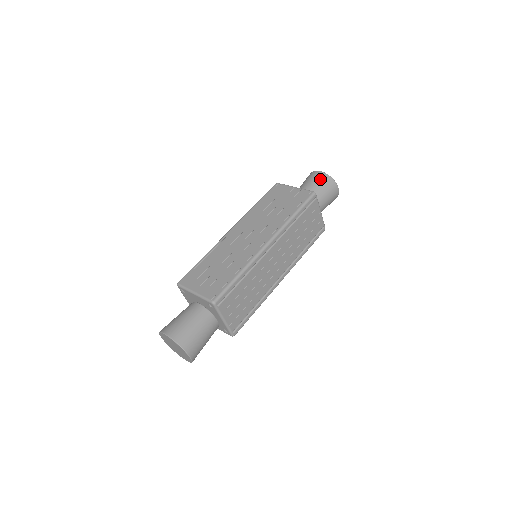
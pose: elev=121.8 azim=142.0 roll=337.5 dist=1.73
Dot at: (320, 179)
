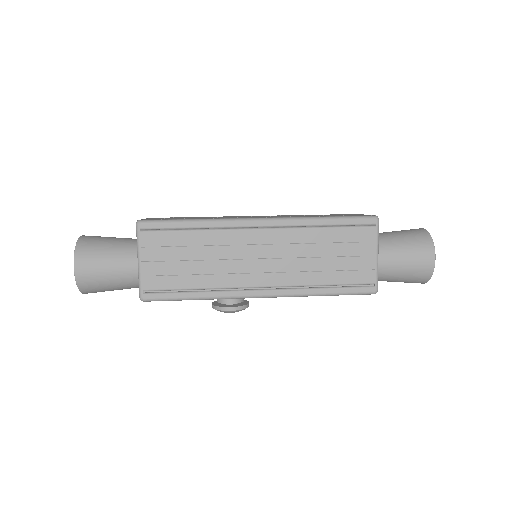
Dot at: (413, 232)
